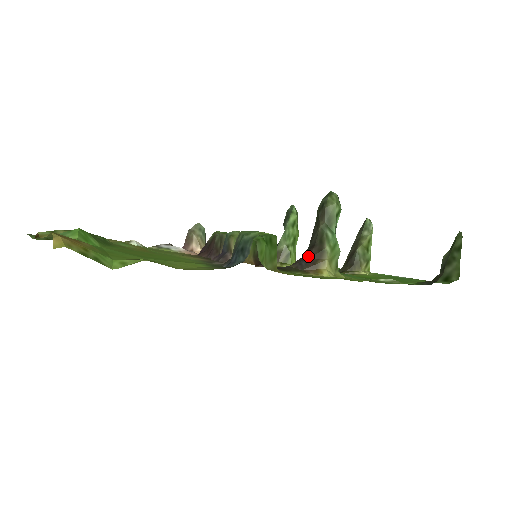
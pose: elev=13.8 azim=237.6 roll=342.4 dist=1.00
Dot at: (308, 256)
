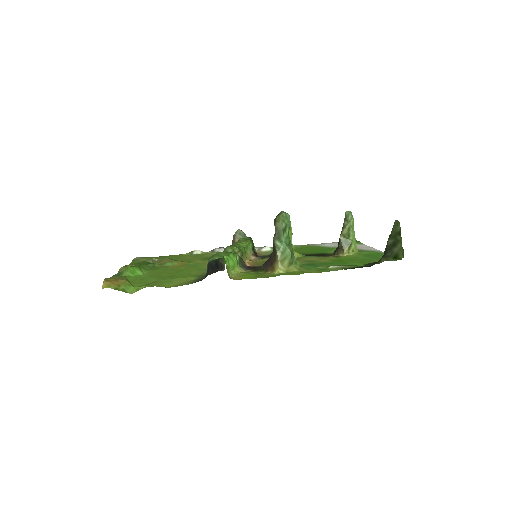
Dot at: (270, 259)
